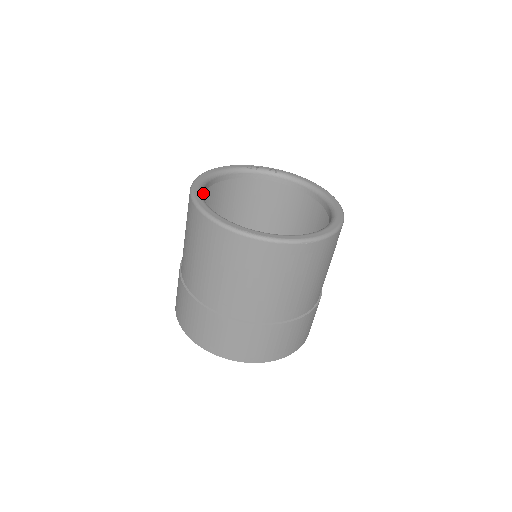
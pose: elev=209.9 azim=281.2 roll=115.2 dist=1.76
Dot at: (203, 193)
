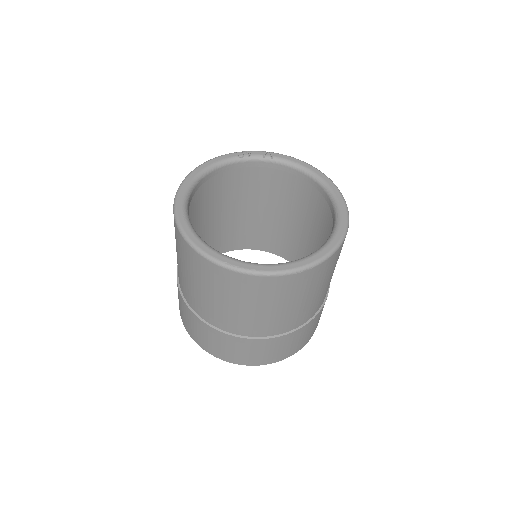
Dot at: (189, 204)
